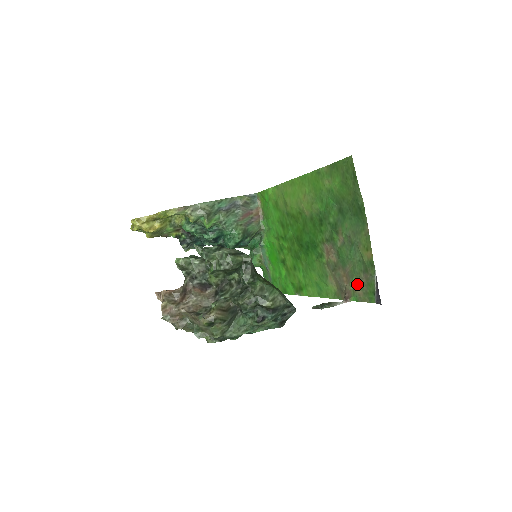
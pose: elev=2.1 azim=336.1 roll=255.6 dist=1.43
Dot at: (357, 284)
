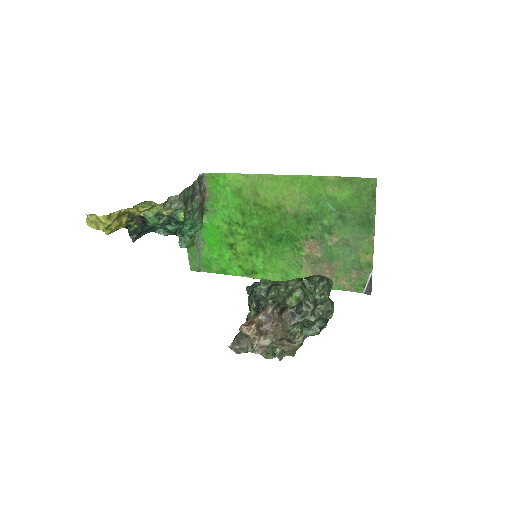
Dot at: (344, 277)
